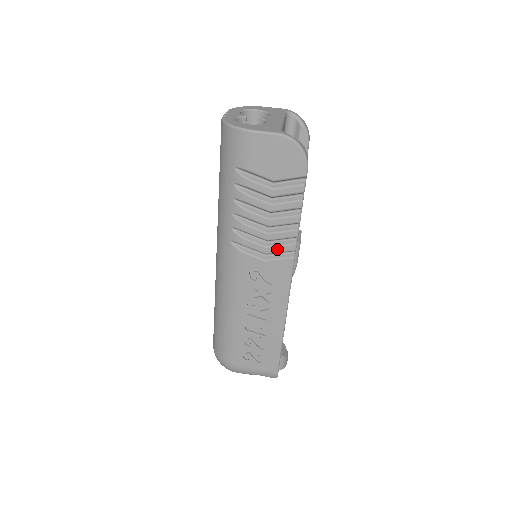
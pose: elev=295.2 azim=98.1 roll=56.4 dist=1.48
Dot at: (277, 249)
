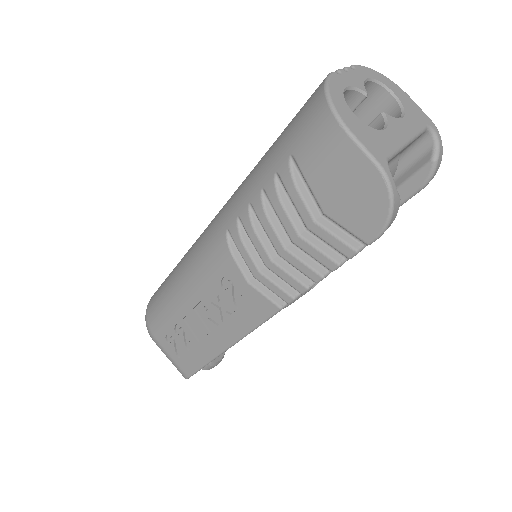
Dot at: (269, 284)
